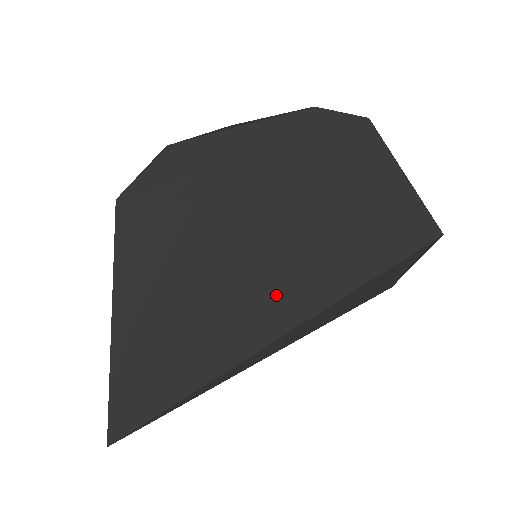
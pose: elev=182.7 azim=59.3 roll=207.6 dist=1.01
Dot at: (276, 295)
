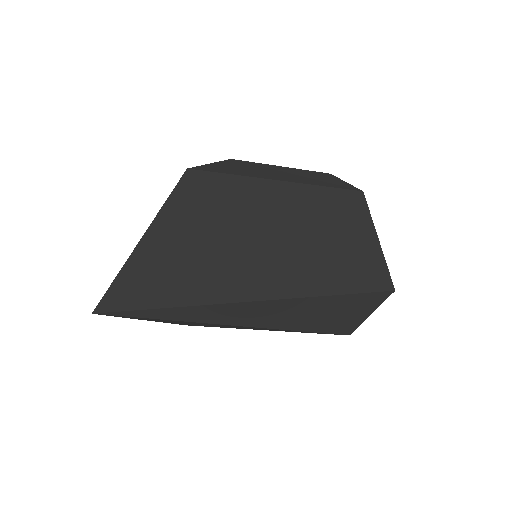
Dot at: (256, 271)
